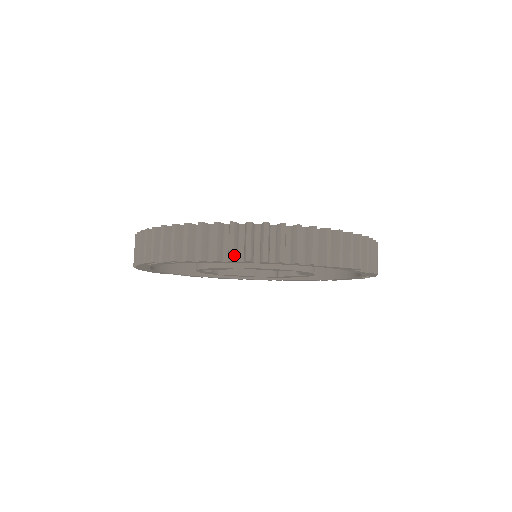
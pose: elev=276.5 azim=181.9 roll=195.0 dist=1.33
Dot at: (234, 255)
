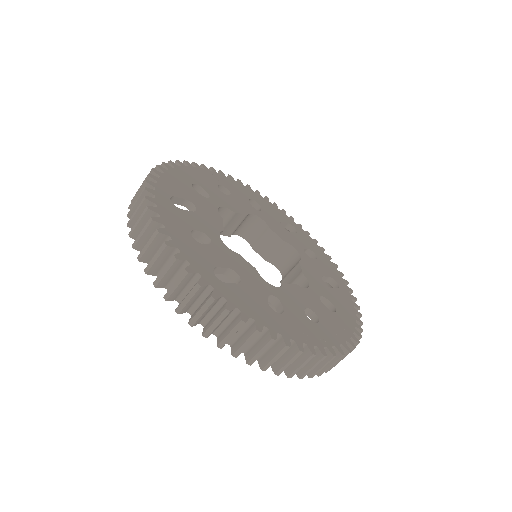
Dot at: (151, 270)
